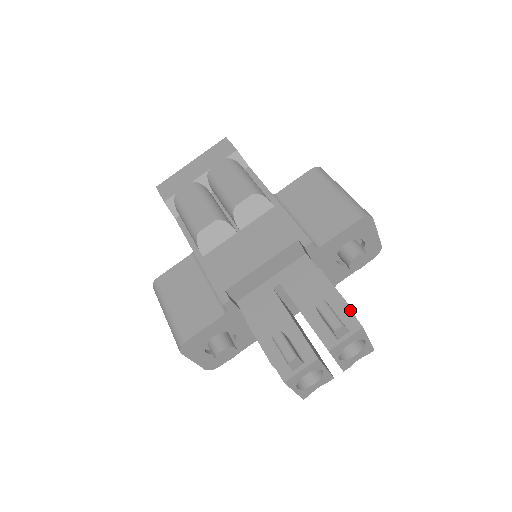
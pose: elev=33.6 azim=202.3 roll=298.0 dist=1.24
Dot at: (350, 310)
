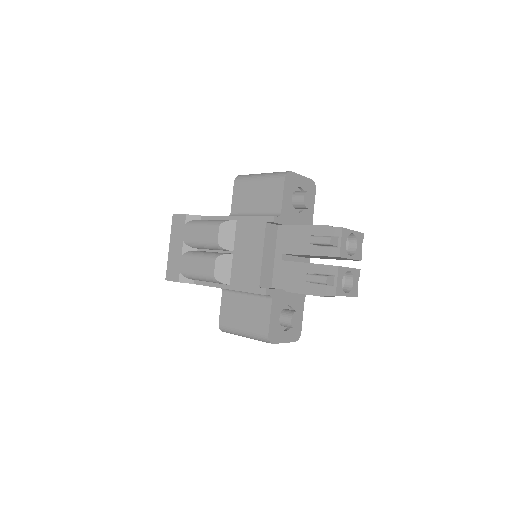
Dot at: occluded
